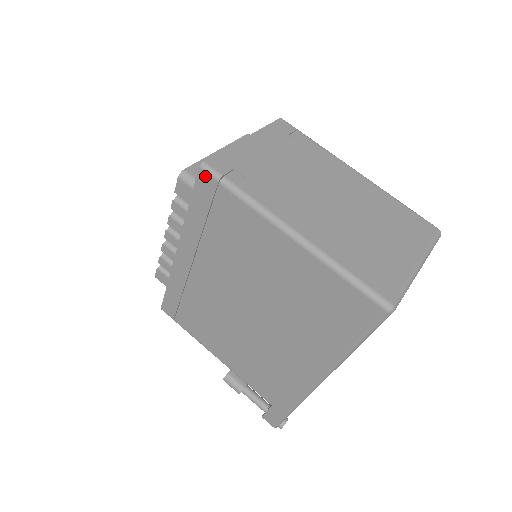
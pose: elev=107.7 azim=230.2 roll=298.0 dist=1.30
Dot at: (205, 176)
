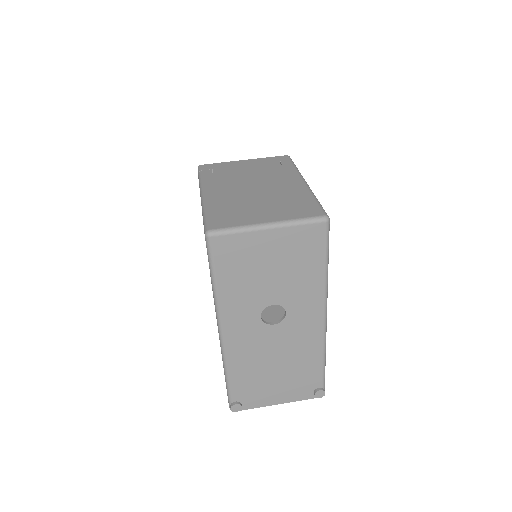
Dot at: occluded
